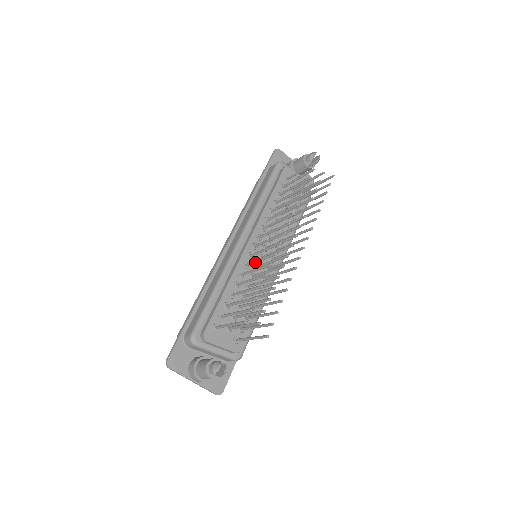
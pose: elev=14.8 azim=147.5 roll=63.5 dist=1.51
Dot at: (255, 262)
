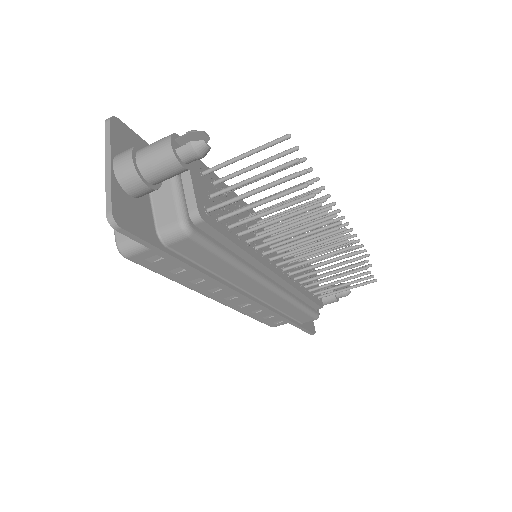
Dot at: (281, 213)
